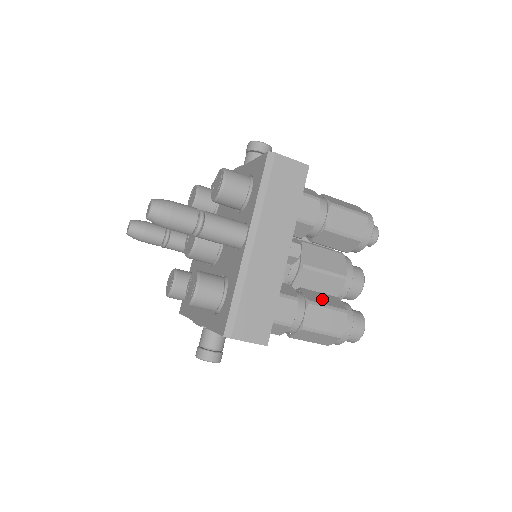
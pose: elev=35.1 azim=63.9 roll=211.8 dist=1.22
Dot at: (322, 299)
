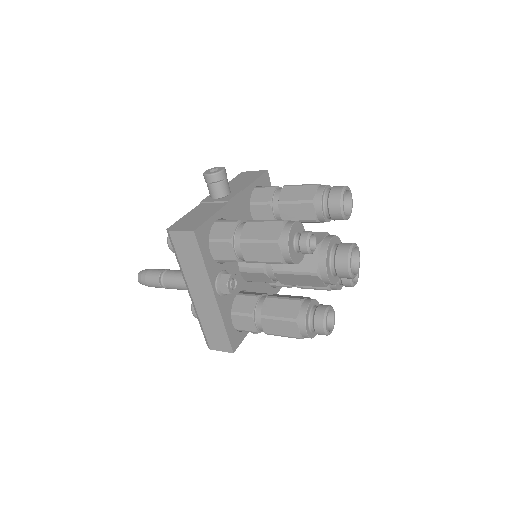
Dot at: (277, 309)
